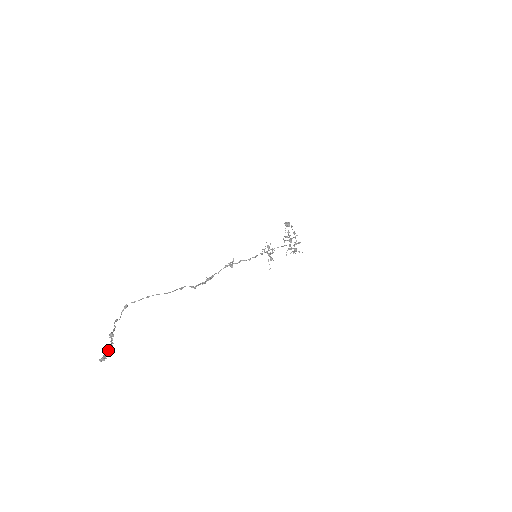
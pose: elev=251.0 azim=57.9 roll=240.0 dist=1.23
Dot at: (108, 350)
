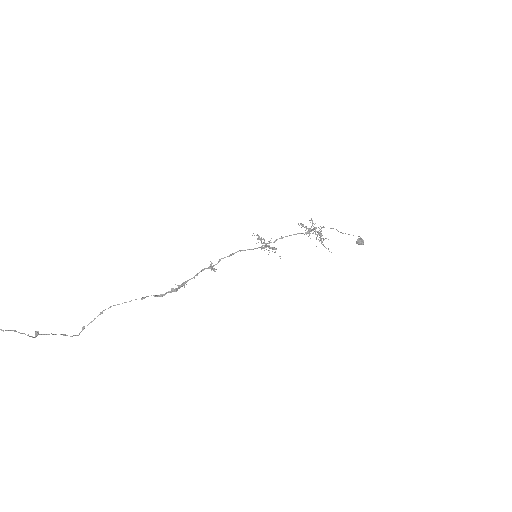
Dot at: occluded
